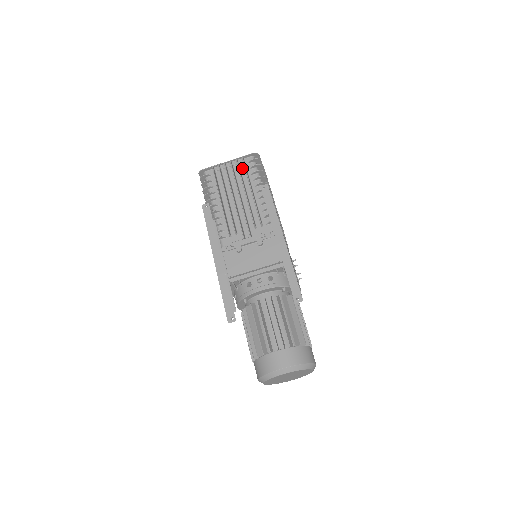
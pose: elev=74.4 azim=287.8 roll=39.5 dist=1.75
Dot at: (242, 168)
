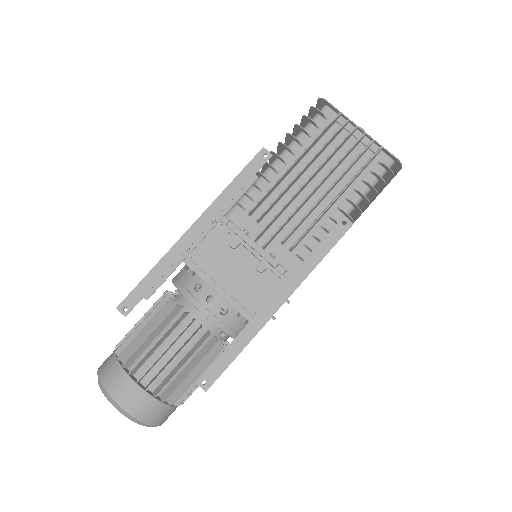
Dot at: (365, 158)
